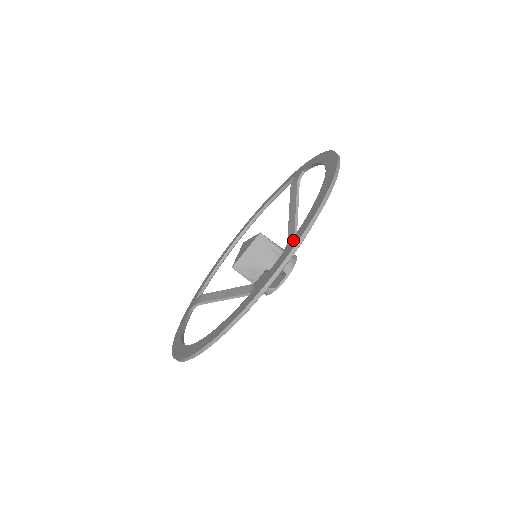
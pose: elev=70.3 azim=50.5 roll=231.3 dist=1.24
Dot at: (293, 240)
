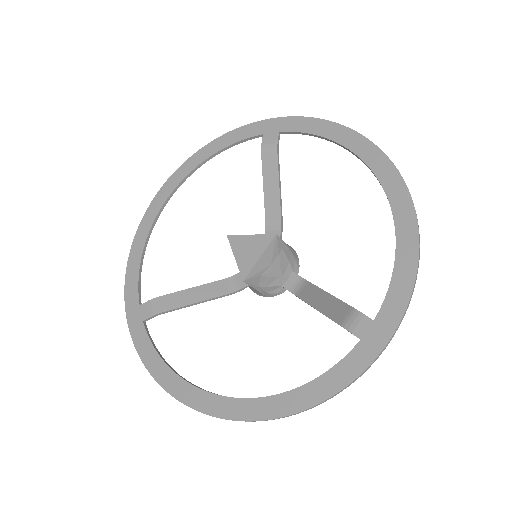
Dot at: (398, 279)
